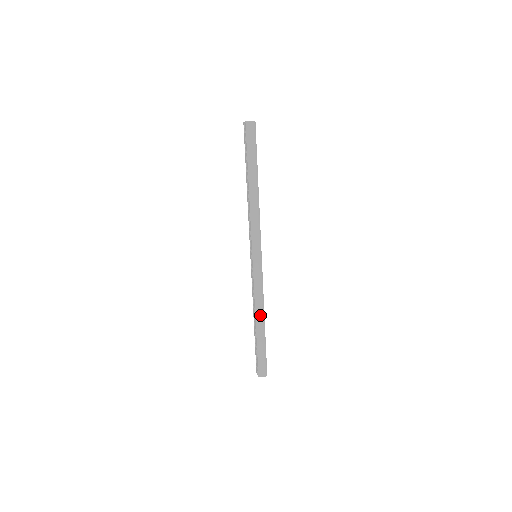
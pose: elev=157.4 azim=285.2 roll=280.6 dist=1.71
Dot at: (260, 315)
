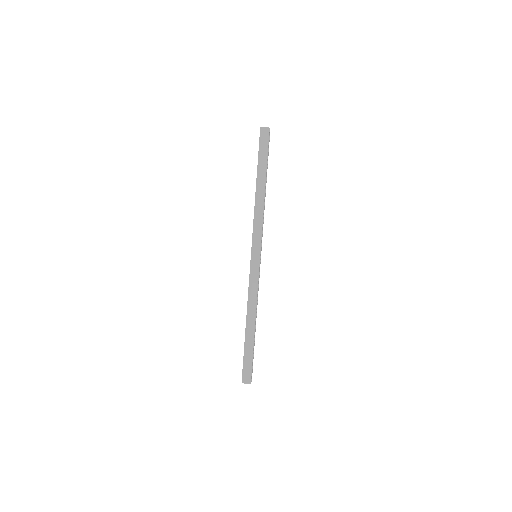
Dot at: (251, 316)
